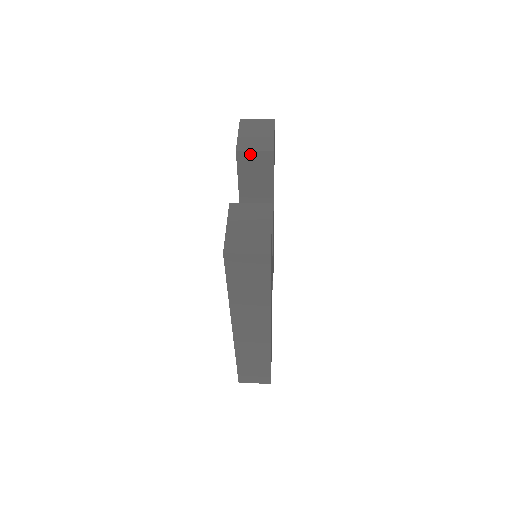
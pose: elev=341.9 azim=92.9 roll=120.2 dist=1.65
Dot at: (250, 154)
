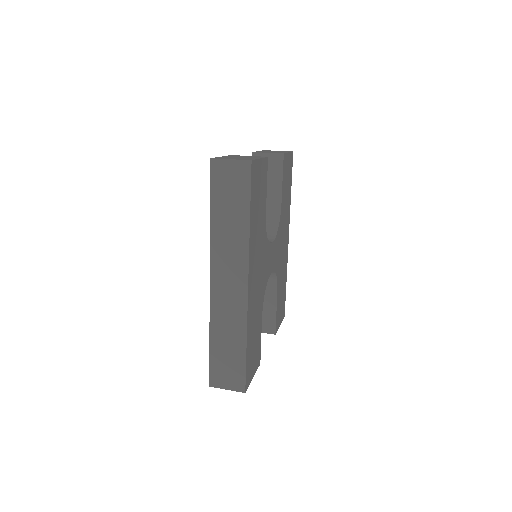
Dot at: (263, 156)
